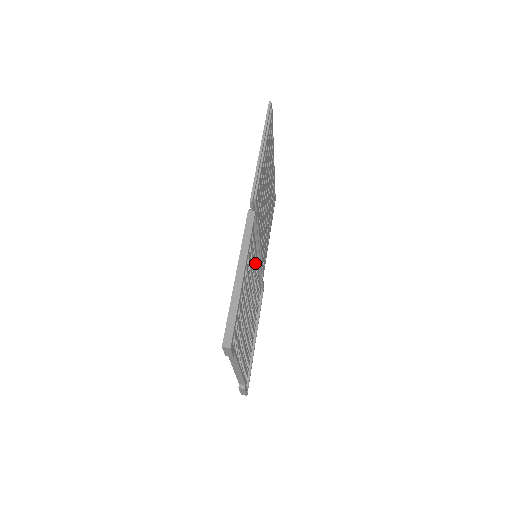
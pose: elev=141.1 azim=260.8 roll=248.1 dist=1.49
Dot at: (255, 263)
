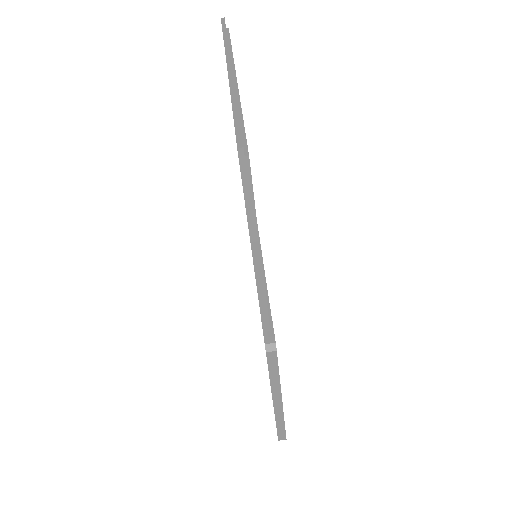
Dot at: occluded
